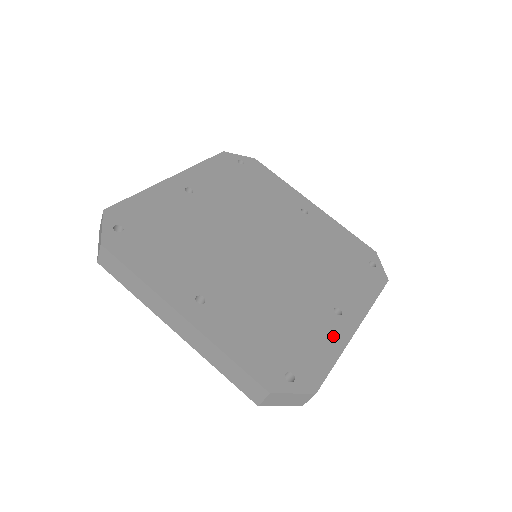
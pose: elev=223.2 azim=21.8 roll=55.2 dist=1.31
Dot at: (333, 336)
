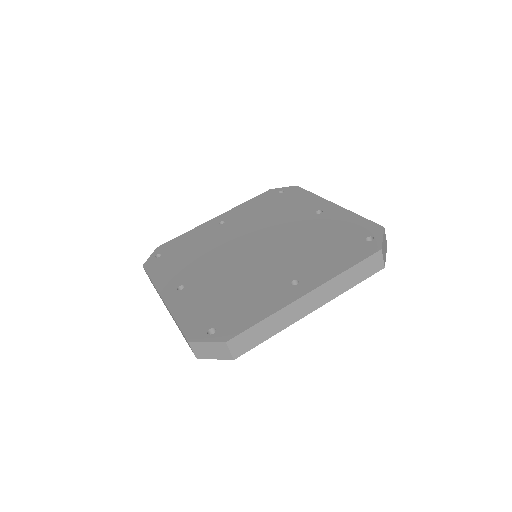
Dot at: (274, 301)
